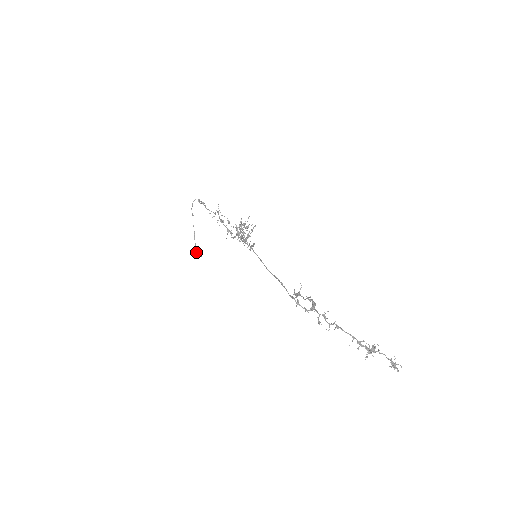
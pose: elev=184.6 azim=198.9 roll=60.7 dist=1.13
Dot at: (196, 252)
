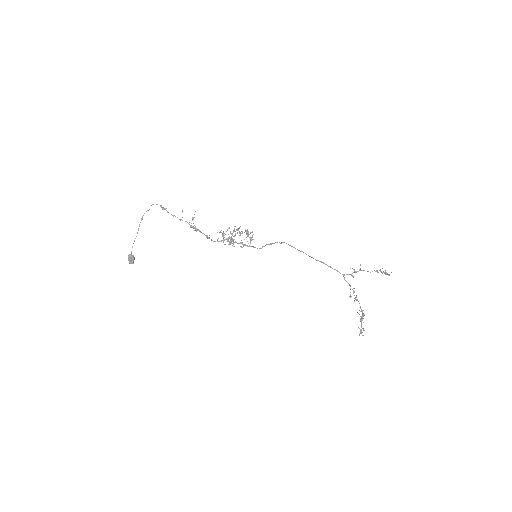
Dot at: (130, 258)
